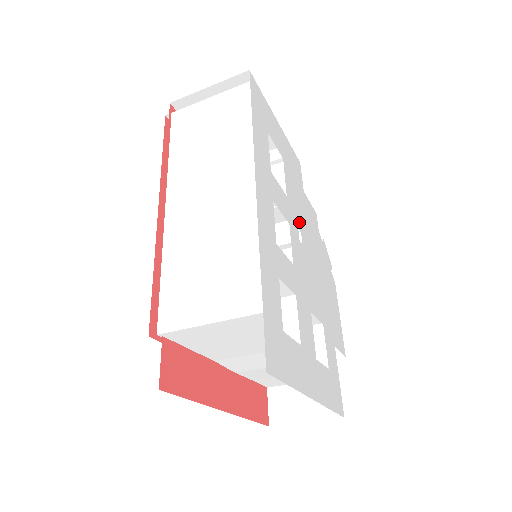
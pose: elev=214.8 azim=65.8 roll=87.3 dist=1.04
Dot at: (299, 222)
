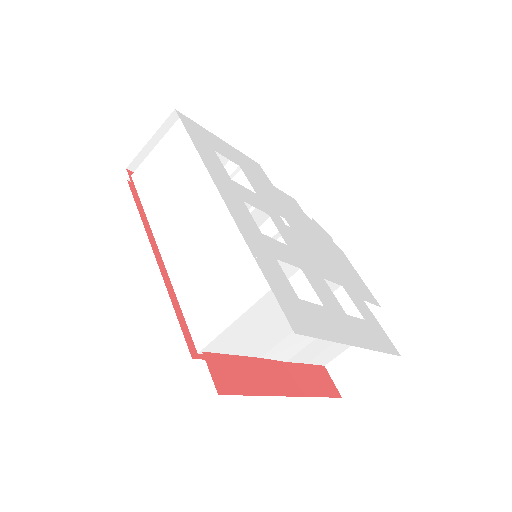
Dot at: (279, 211)
